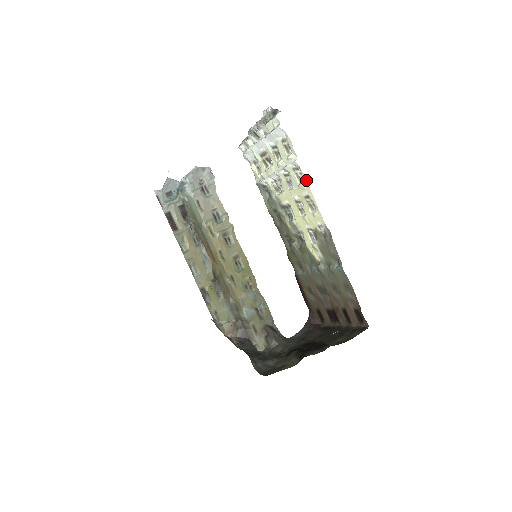
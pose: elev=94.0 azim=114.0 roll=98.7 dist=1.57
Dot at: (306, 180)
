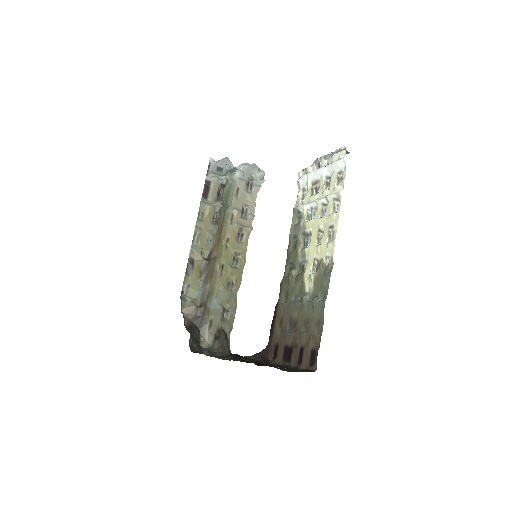
Dot at: (339, 211)
